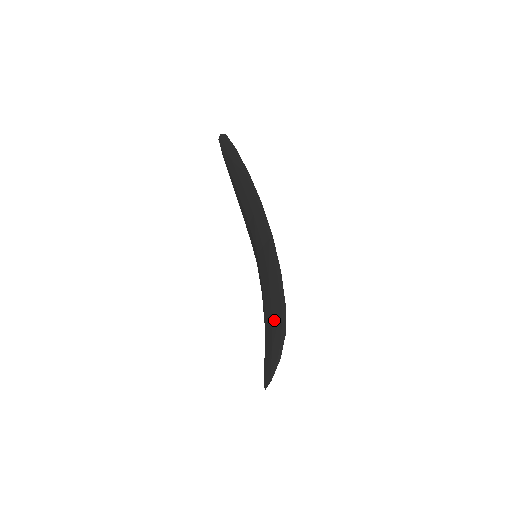
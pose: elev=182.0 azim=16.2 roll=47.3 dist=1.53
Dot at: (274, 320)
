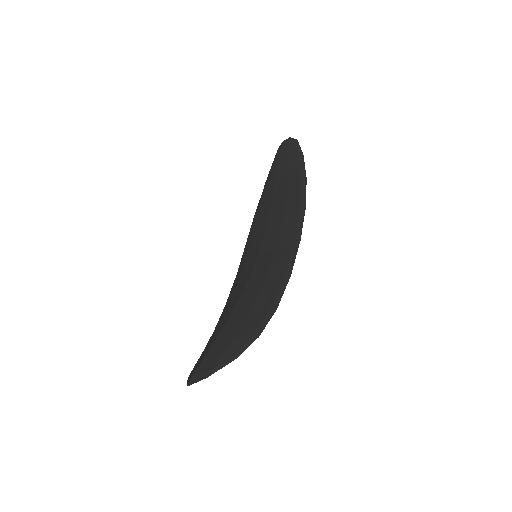
Dot at: (250, 318)
